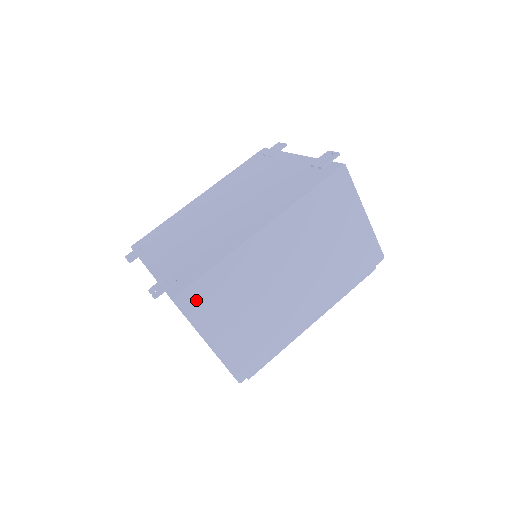
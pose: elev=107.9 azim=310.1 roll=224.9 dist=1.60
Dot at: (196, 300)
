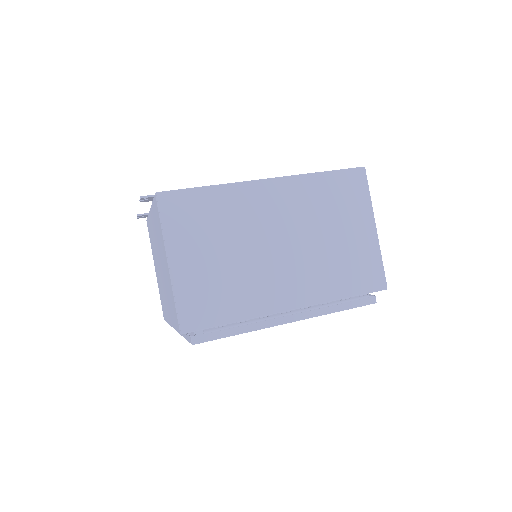
Dot at: (177, 207)
